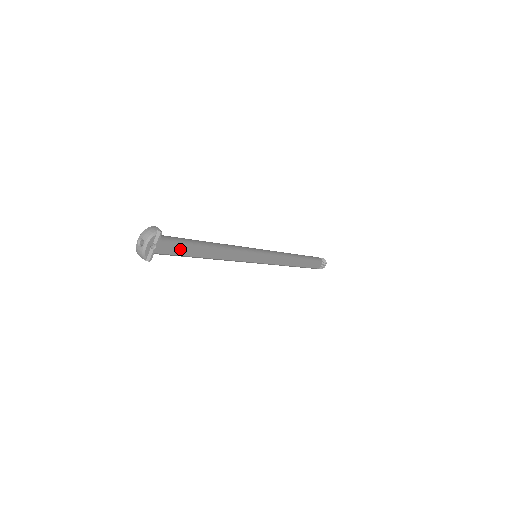
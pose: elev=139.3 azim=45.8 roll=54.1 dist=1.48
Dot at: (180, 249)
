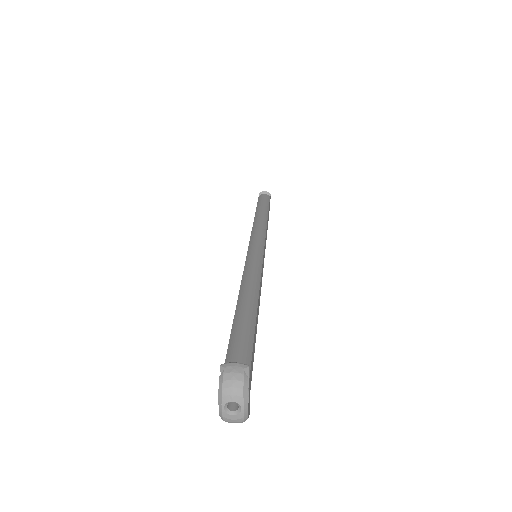
Dot at: occluded
